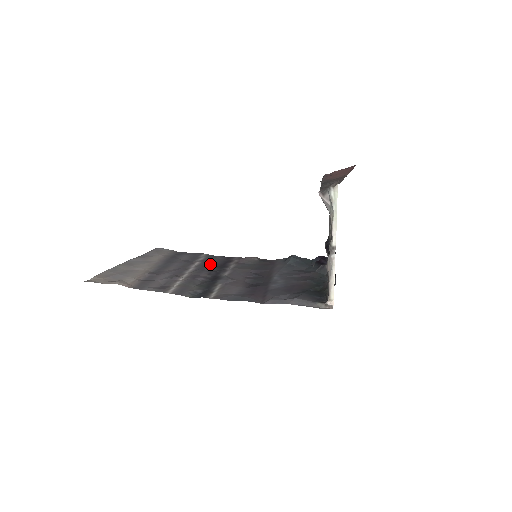
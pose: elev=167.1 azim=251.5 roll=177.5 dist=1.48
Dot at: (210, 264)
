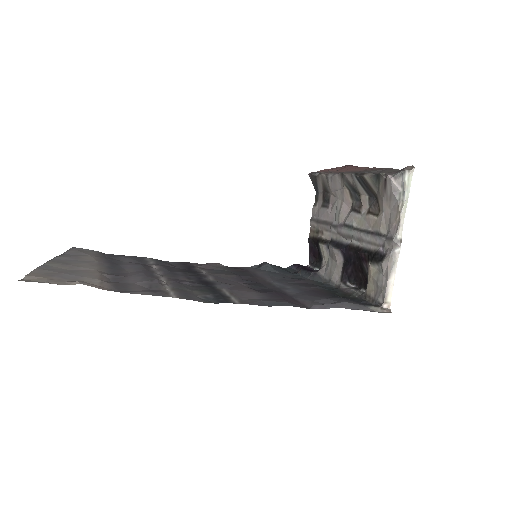
Dot at: (173, 268)
